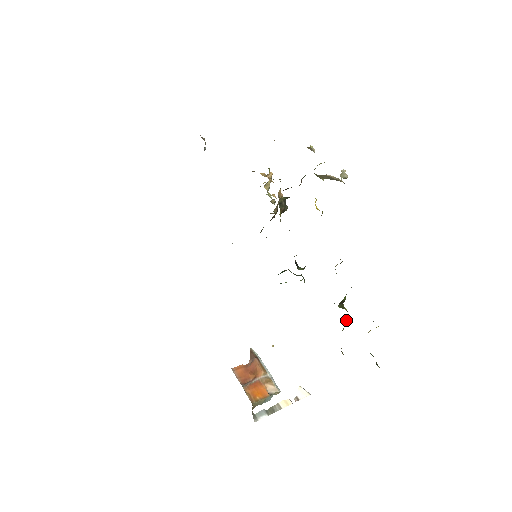
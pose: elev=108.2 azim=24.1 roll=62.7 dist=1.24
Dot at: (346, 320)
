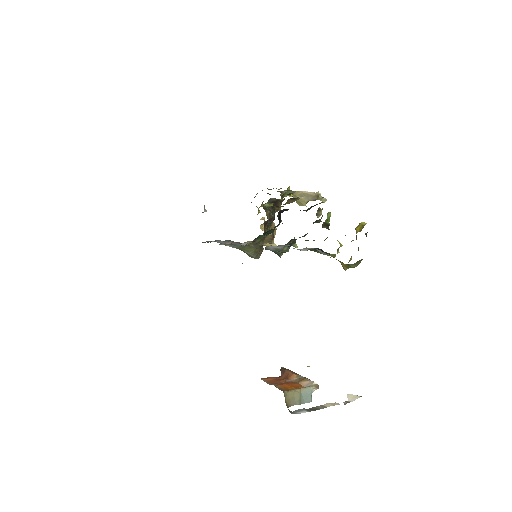
Dot at: (337, 240)
